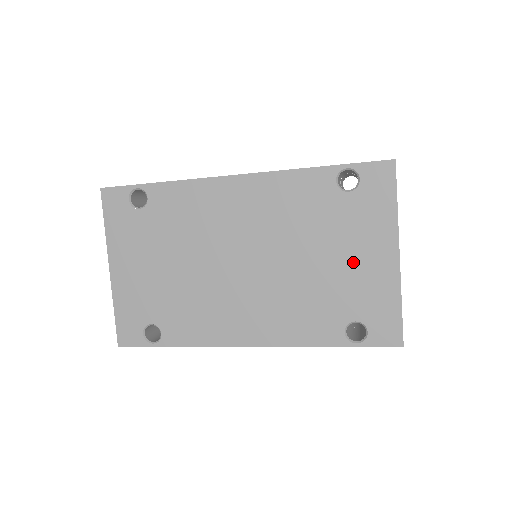
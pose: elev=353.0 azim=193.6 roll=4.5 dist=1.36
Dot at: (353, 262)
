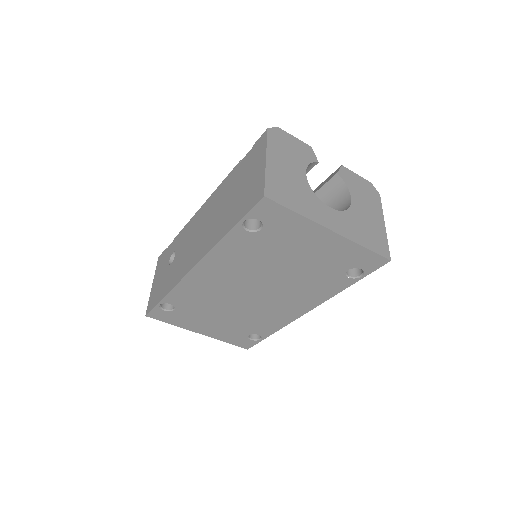
Dot at: (310, 252)
